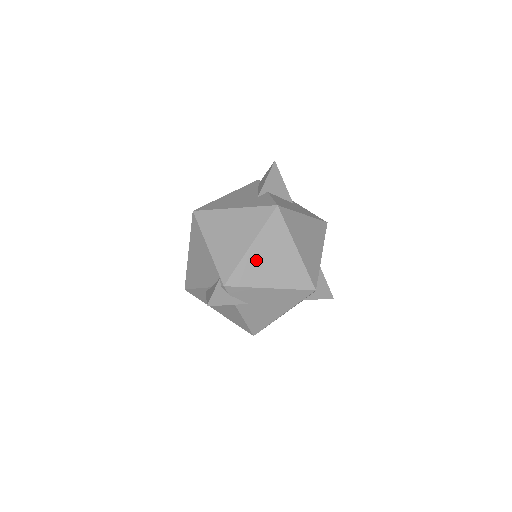
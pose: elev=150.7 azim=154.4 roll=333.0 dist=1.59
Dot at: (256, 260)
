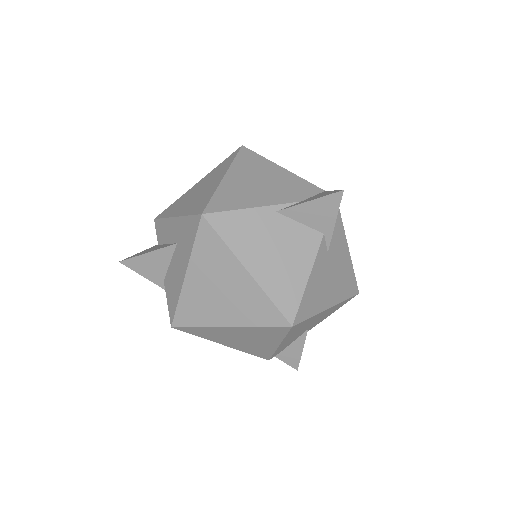
Dot at: occluded
